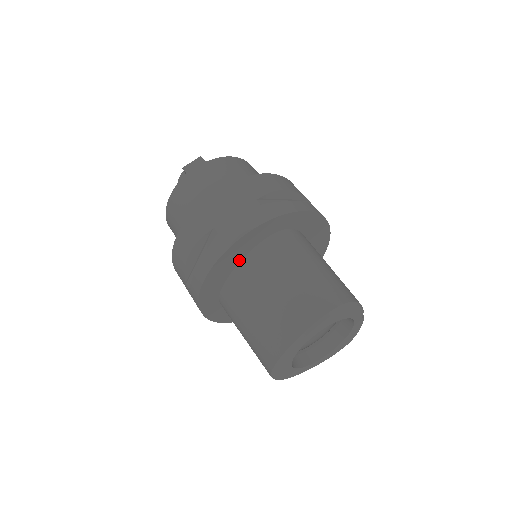
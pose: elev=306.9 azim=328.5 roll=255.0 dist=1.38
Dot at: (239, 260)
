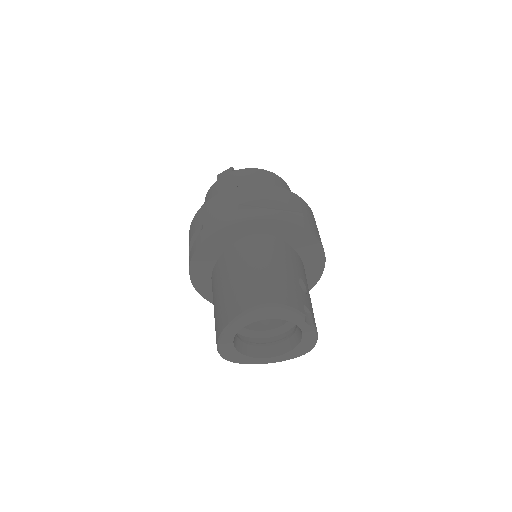
Dot at: (219, 254)
